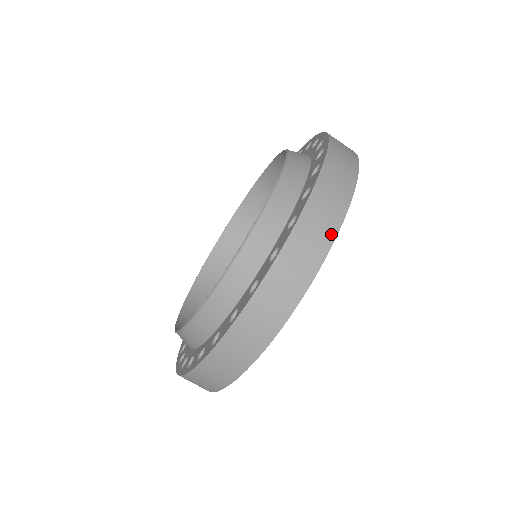
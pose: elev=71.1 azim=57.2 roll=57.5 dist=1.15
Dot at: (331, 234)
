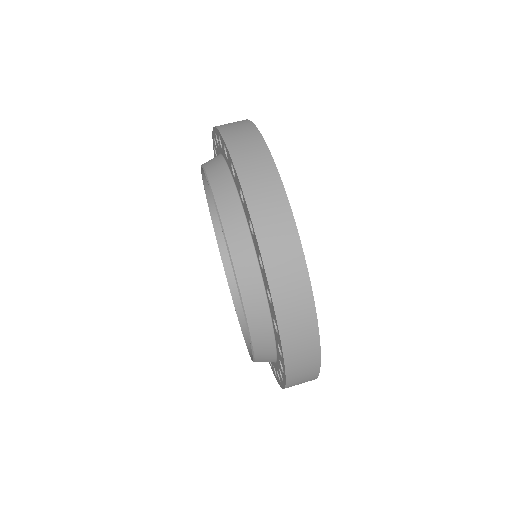
Dot at: (246, 122)
